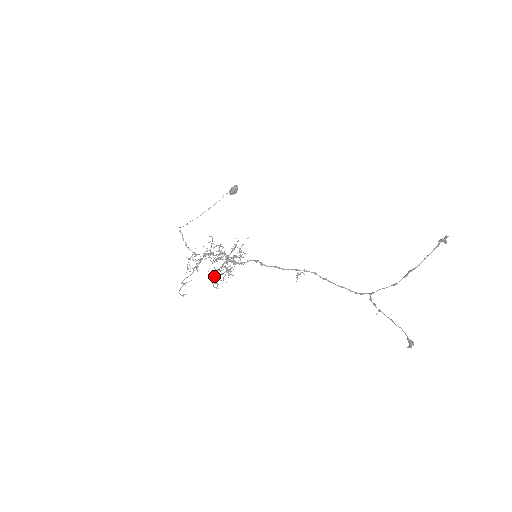
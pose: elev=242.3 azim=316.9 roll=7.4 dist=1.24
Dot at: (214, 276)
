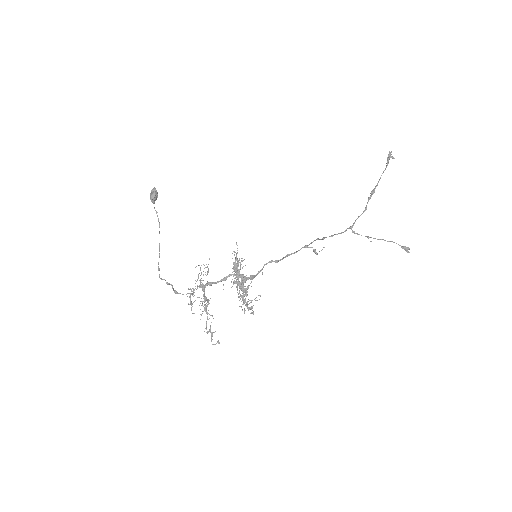
Dot at: occluded
